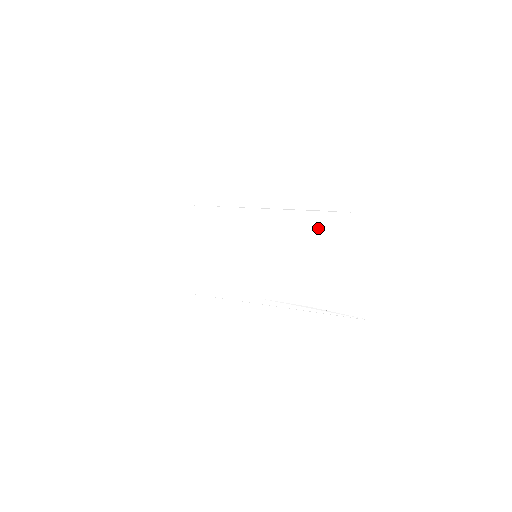
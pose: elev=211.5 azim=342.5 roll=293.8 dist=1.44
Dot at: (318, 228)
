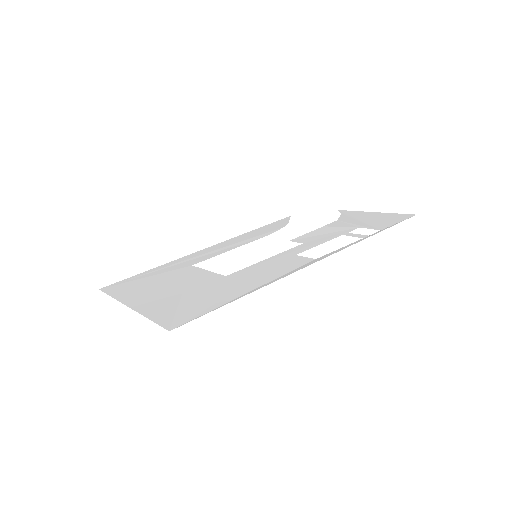
Dot at: (280, 227)
